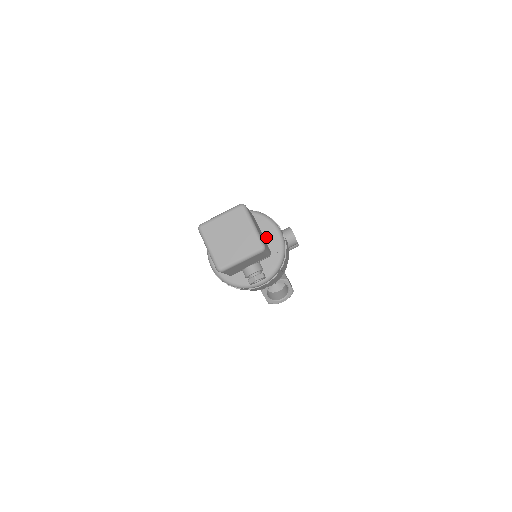
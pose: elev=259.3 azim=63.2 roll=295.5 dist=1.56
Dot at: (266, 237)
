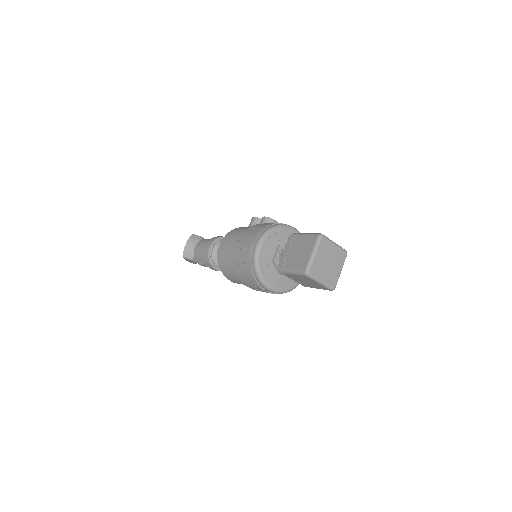
Dot at: occluded
